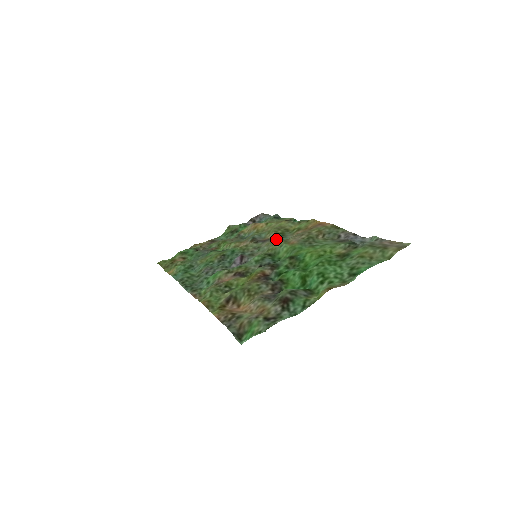
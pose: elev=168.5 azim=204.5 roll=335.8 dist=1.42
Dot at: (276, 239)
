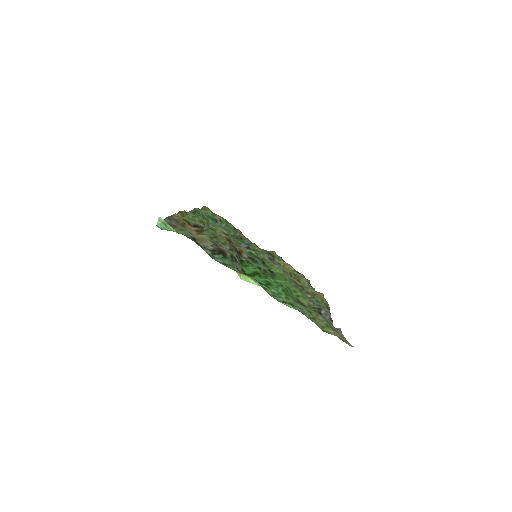
Dot at: occluded
